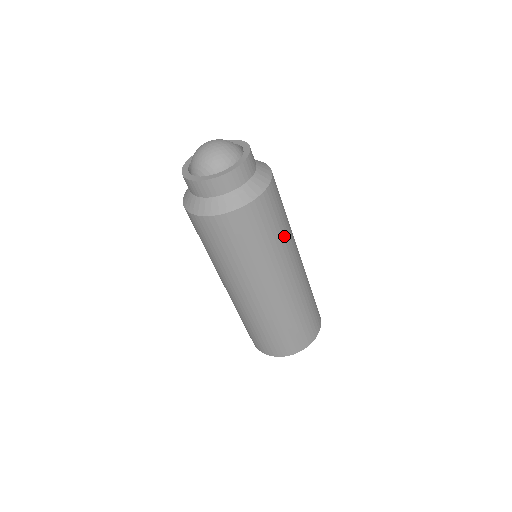
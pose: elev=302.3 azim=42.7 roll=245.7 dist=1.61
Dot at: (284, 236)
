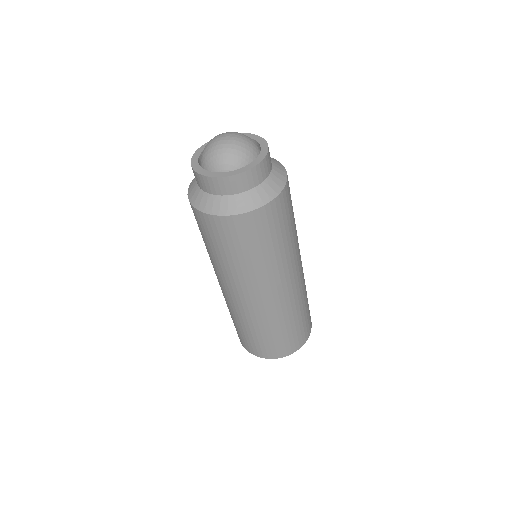
Dot at: occluded
